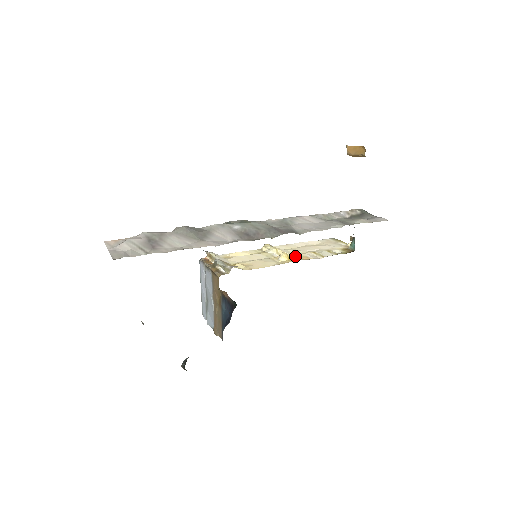
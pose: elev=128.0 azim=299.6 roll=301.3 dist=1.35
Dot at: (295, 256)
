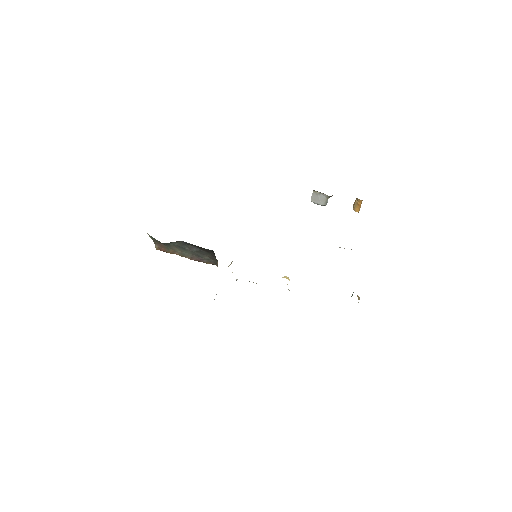
Dot at: occluded
